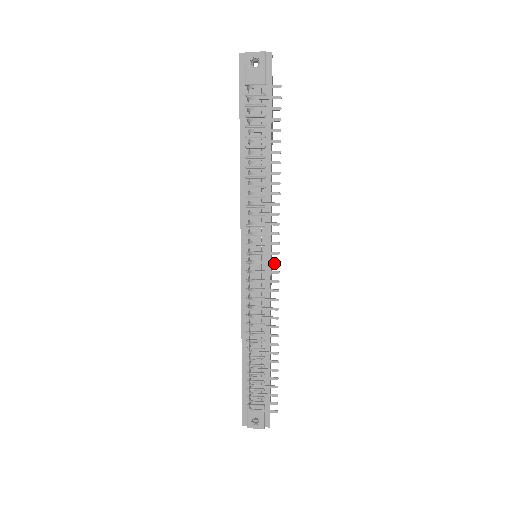
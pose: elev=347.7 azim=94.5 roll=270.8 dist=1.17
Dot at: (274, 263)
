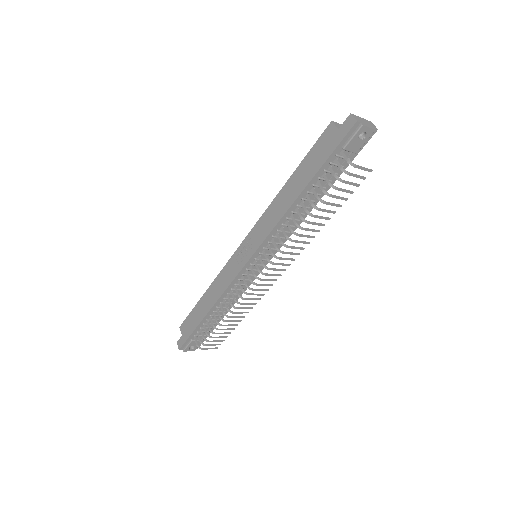
Dot at: (278, 275)
